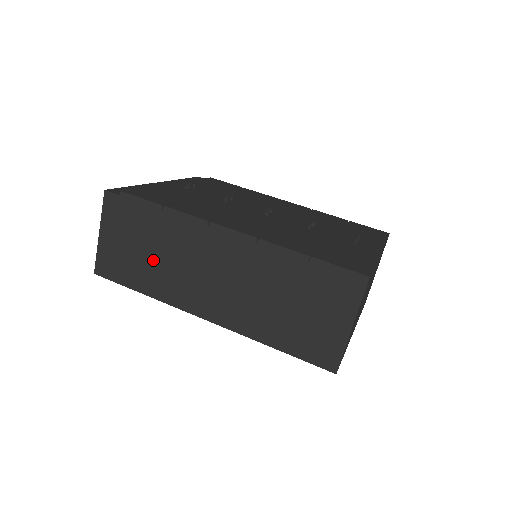
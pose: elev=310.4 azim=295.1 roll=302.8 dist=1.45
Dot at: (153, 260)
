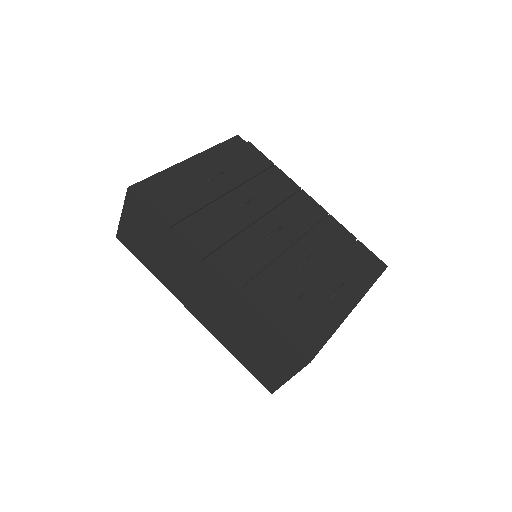
Dot at: (159, 256)
